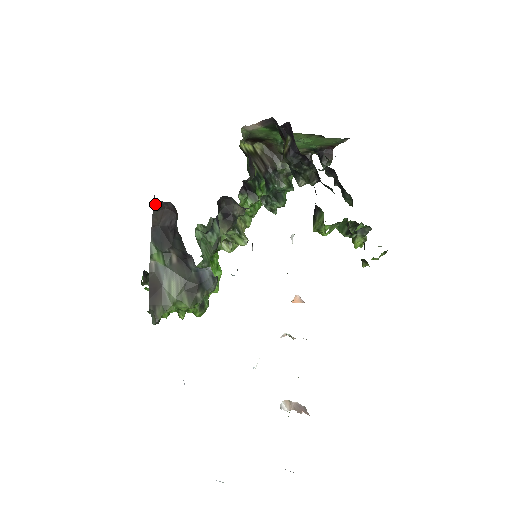
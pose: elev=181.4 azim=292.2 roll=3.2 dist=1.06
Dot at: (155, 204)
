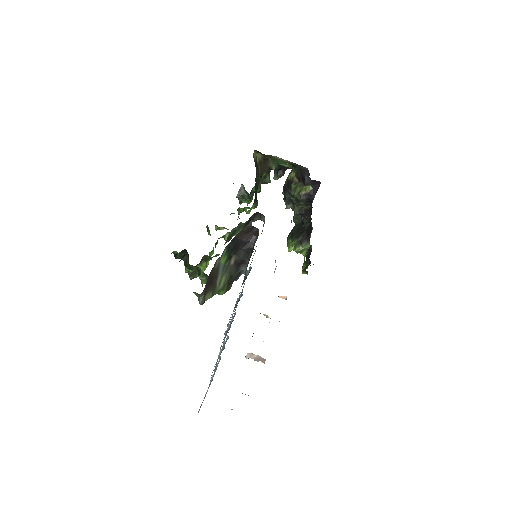
Dot at: (248, 226)
